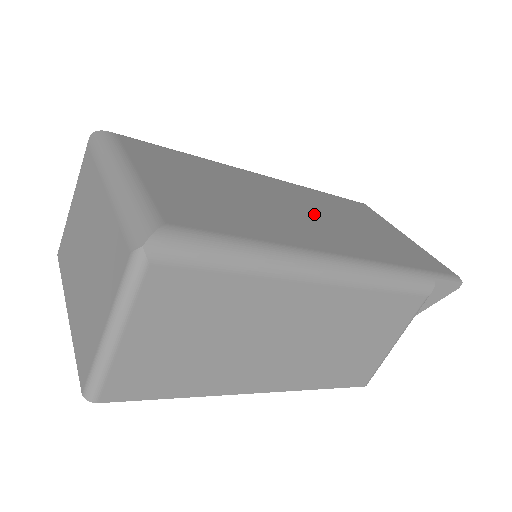
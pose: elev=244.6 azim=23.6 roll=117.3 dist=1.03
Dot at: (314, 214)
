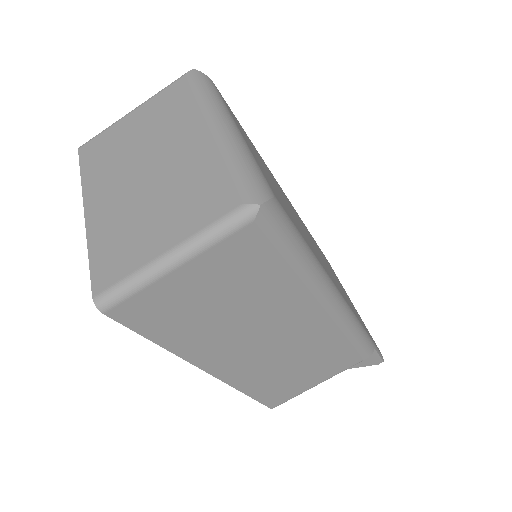
Dot at: occluded
